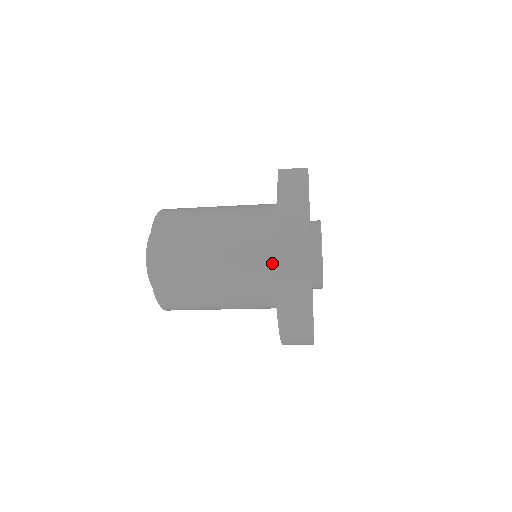
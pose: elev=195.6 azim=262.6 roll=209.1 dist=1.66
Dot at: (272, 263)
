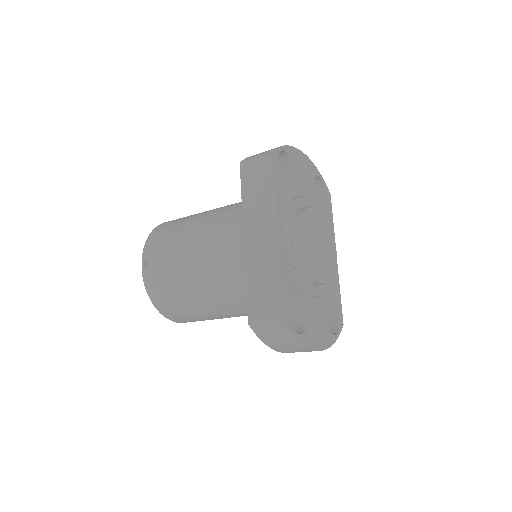
Dot at: occluded
